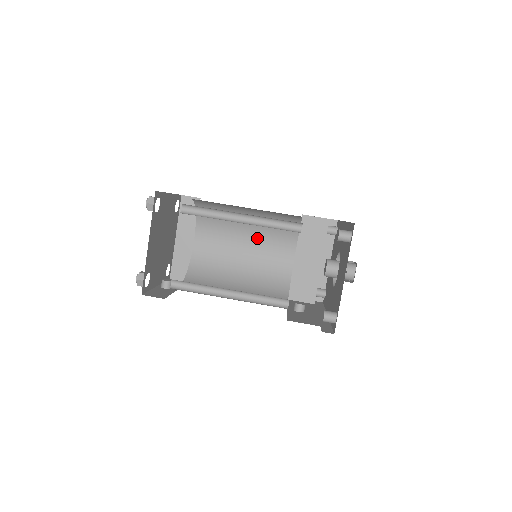
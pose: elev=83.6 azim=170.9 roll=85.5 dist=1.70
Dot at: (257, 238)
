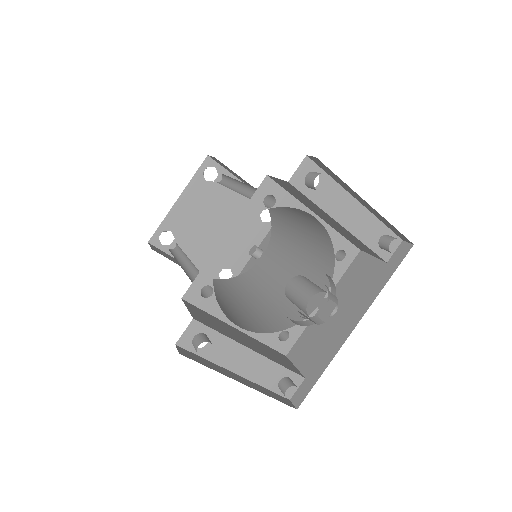
Dot at: occluded
